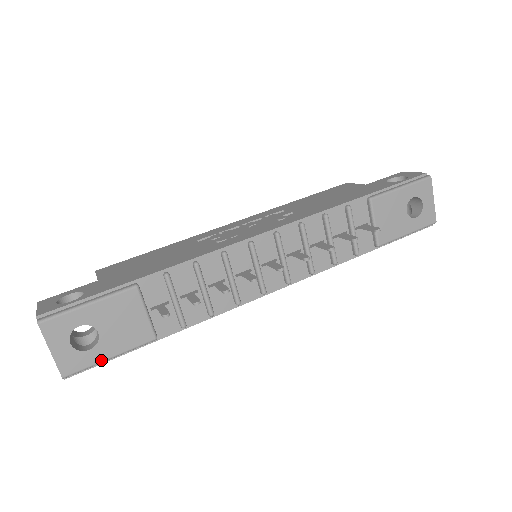
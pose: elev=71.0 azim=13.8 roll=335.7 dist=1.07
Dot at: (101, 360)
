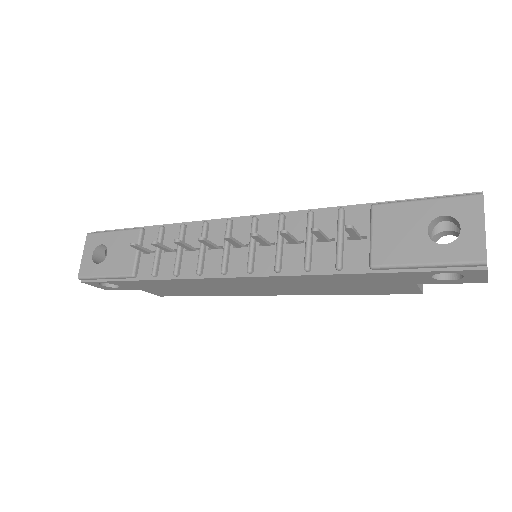
Dot at: (99, 275)
